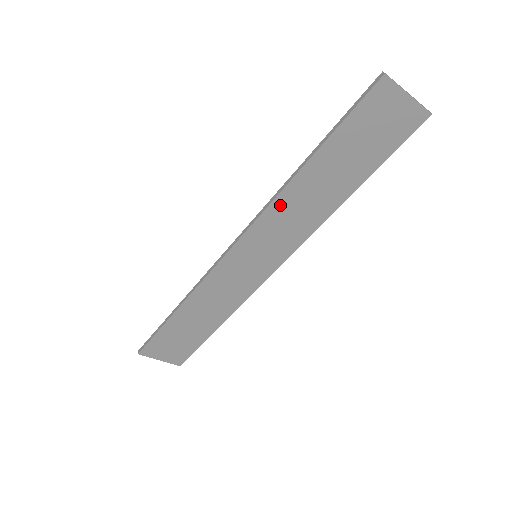
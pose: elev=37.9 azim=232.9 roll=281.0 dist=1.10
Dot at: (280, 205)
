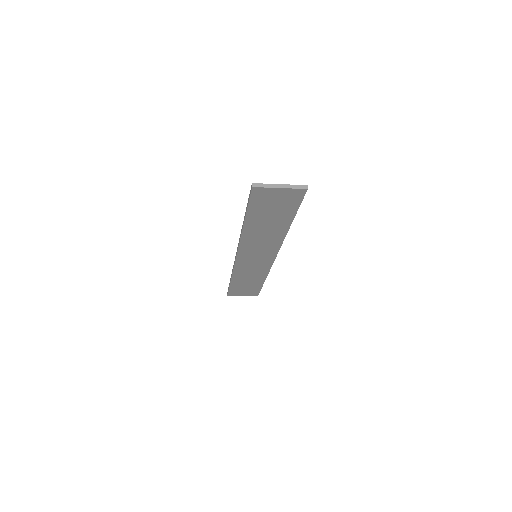
Dot at: (247, 240)
